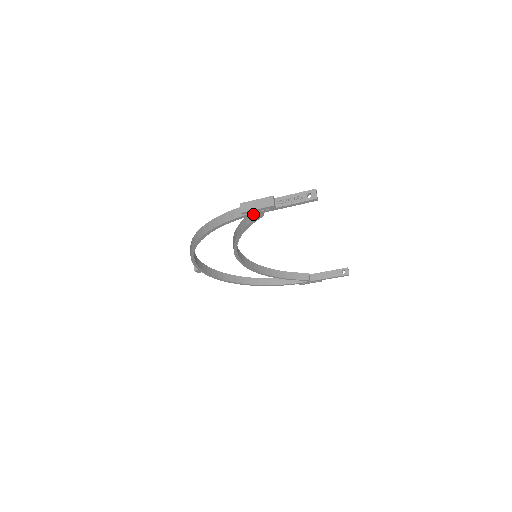
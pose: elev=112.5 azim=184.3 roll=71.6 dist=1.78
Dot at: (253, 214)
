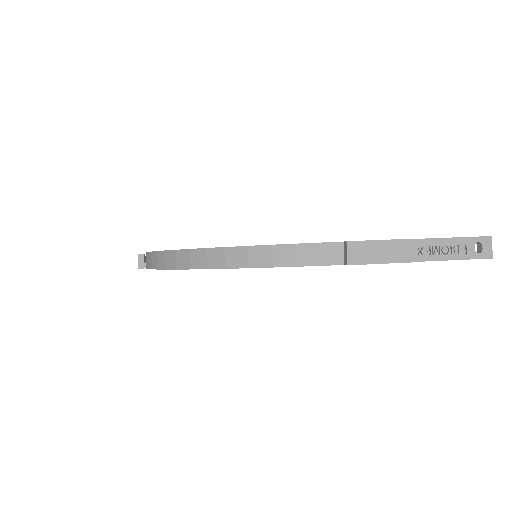
Dot at: occluded
